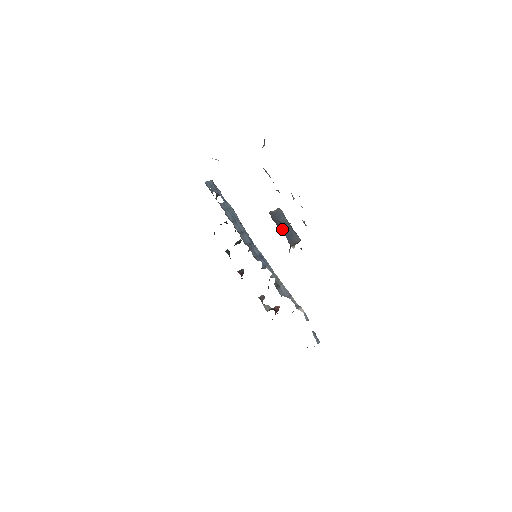
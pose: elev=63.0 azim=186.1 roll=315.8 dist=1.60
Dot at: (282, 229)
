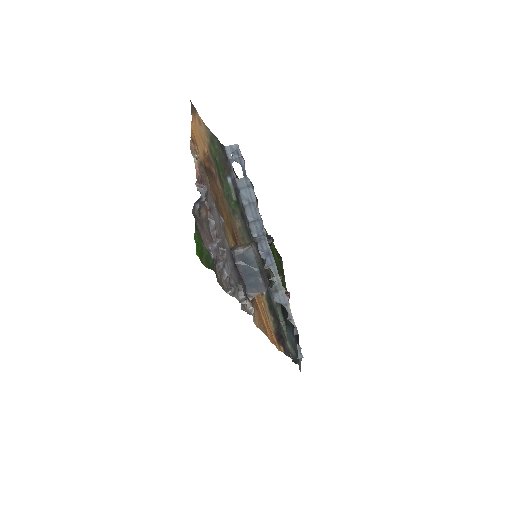
Dot at: (244, 274)
